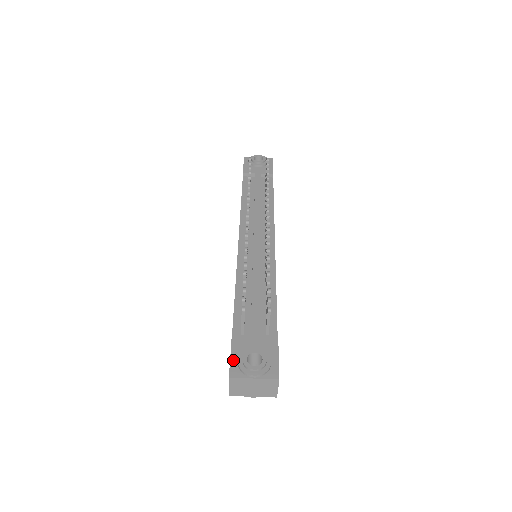
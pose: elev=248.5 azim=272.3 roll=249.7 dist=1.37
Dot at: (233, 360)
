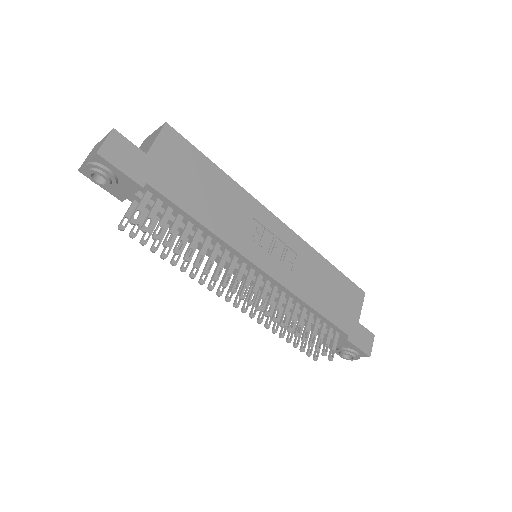
Dot at: (335, 352)
